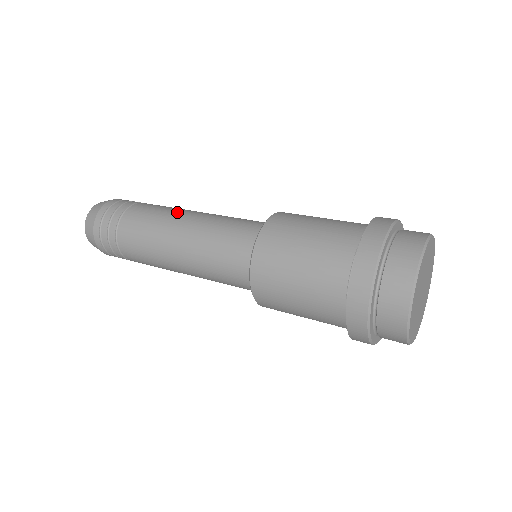
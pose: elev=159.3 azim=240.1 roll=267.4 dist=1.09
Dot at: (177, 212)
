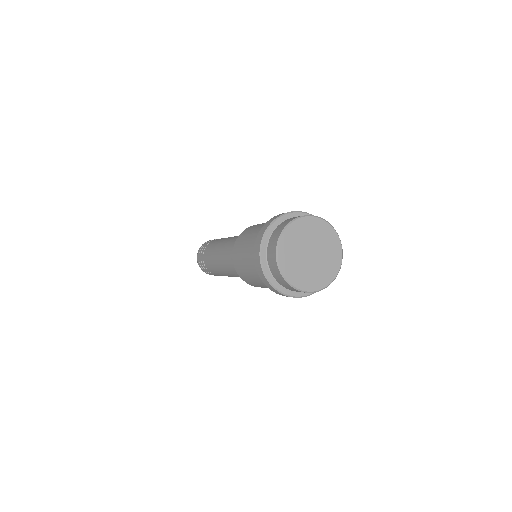
Dot at: occluded
